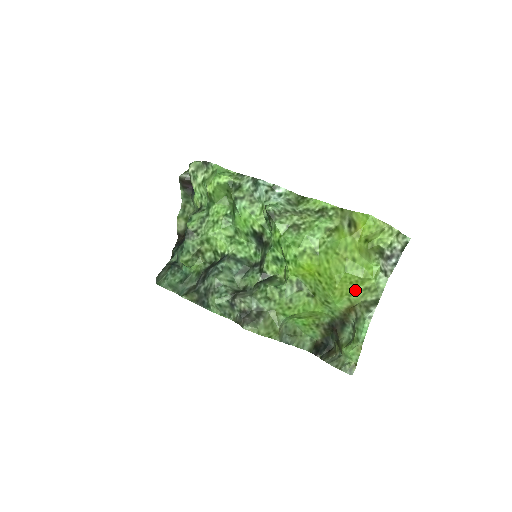
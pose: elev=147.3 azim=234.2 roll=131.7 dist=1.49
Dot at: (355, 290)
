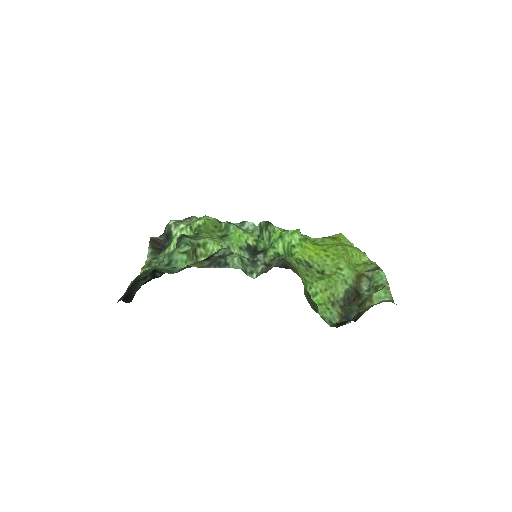
Dot at: (357, 264)
